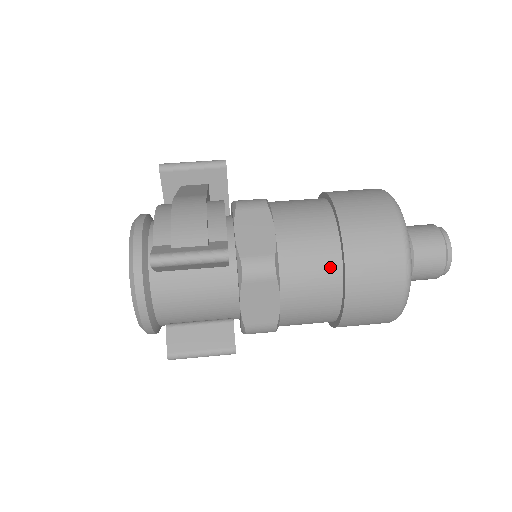
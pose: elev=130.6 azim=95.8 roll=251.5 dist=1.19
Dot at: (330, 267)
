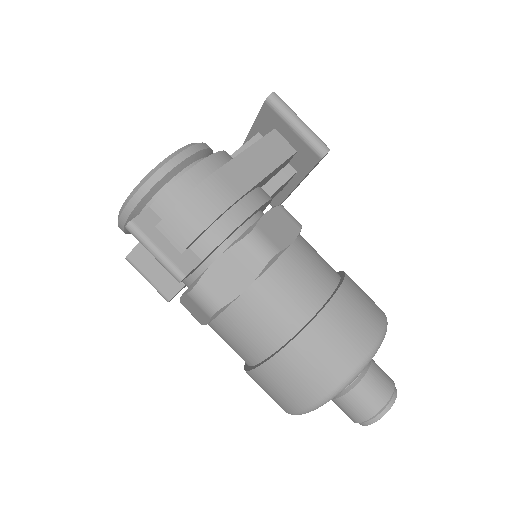
Dot at: (255, 351)
